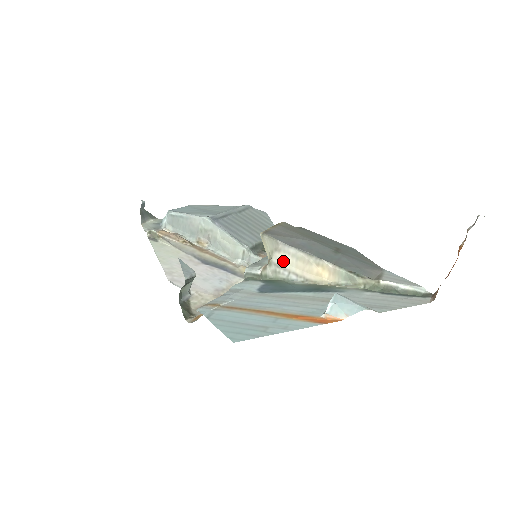
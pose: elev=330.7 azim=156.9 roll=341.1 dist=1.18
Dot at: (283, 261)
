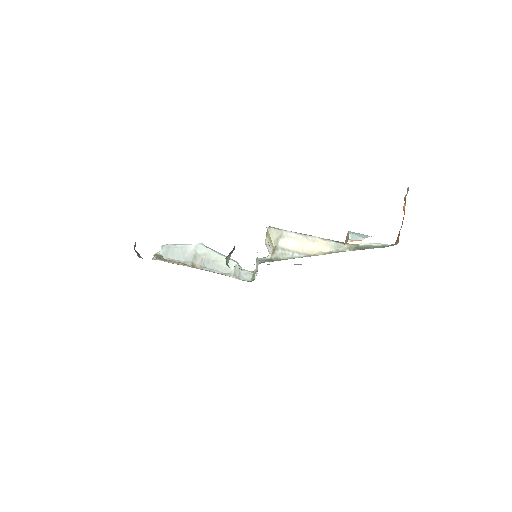
Dot at: (287, 245)
